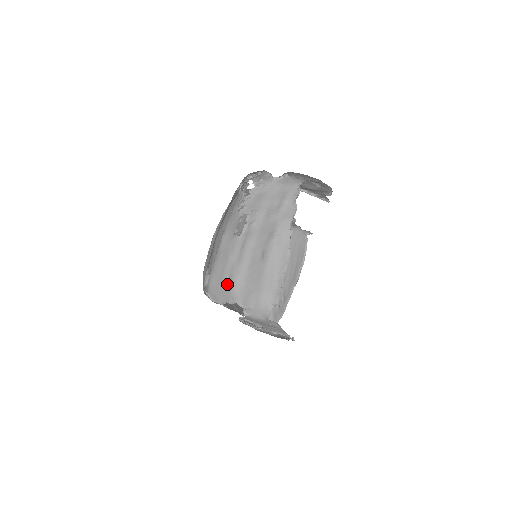
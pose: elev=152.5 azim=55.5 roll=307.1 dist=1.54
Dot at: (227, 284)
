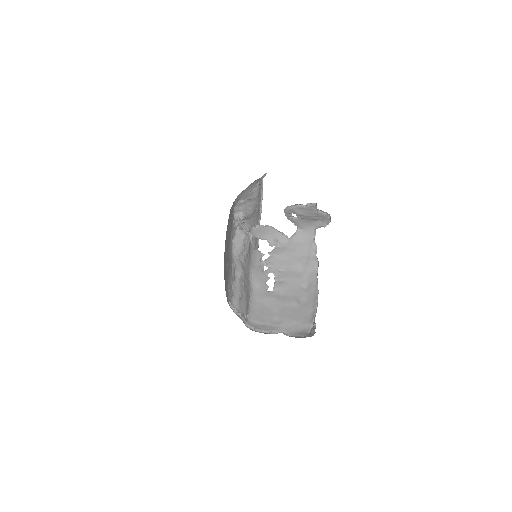
Dot at: (270, 323)
